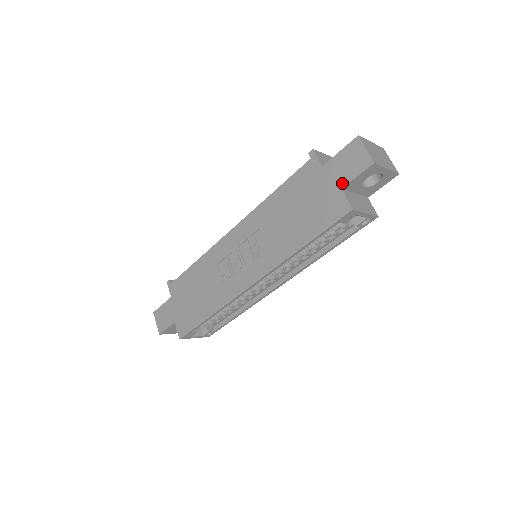
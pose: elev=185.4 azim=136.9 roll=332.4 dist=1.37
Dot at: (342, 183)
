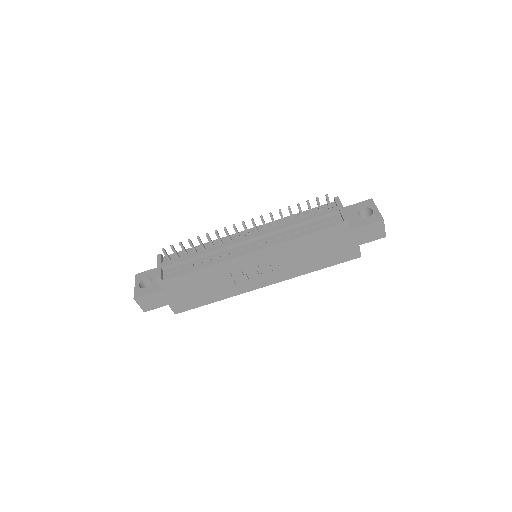
Dot at: (361, 243)
